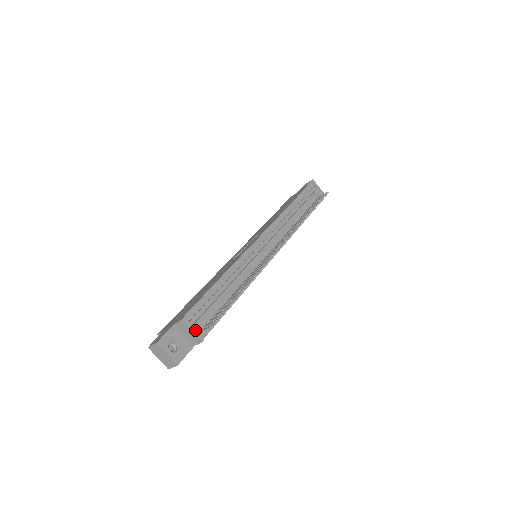
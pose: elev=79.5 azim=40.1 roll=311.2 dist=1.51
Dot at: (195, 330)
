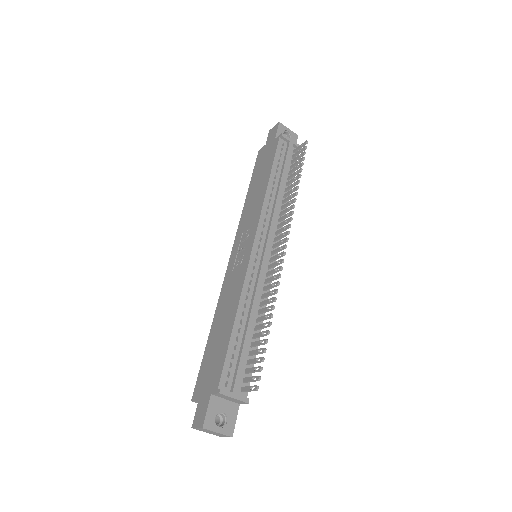
Dot at: (237, 394)
